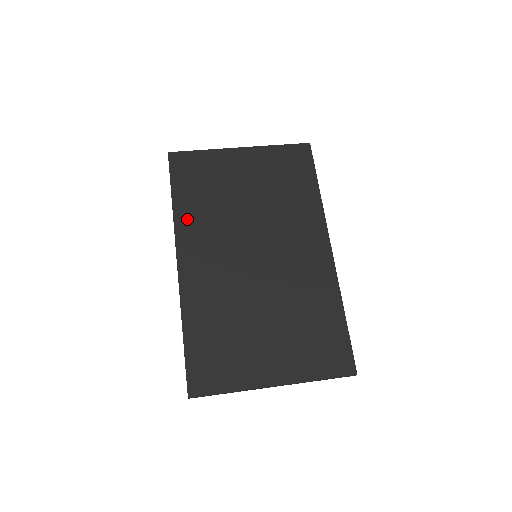
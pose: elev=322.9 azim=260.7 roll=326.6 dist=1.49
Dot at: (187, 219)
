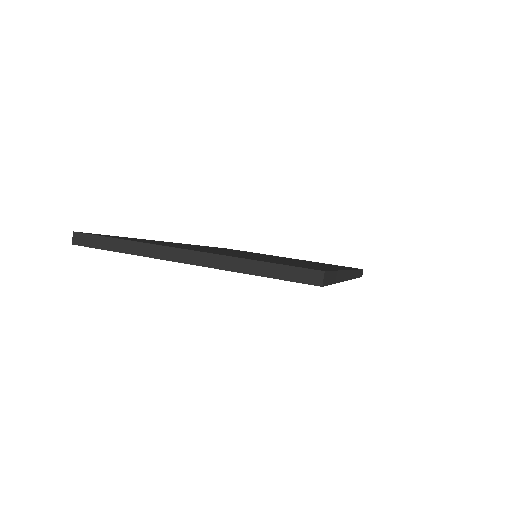
Dot at: occluded
